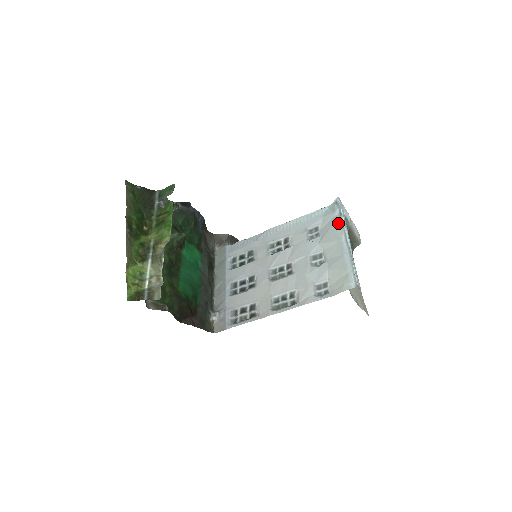
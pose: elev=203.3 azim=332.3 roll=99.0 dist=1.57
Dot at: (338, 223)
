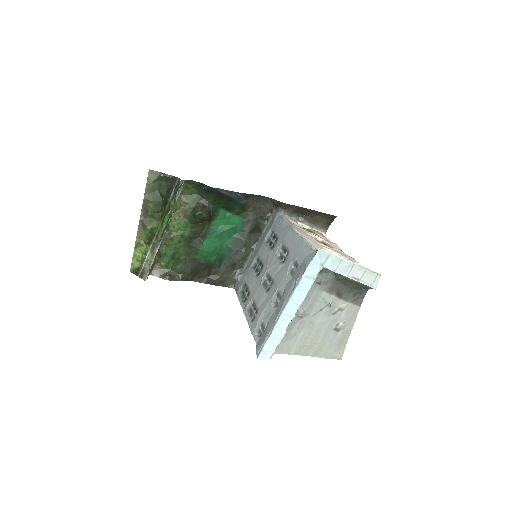
Dot at: (295, 282)
